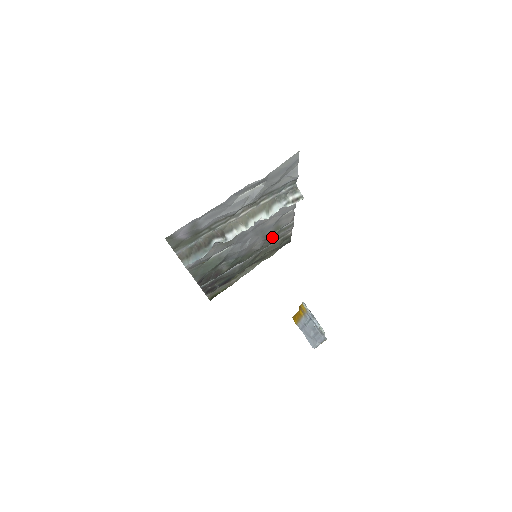
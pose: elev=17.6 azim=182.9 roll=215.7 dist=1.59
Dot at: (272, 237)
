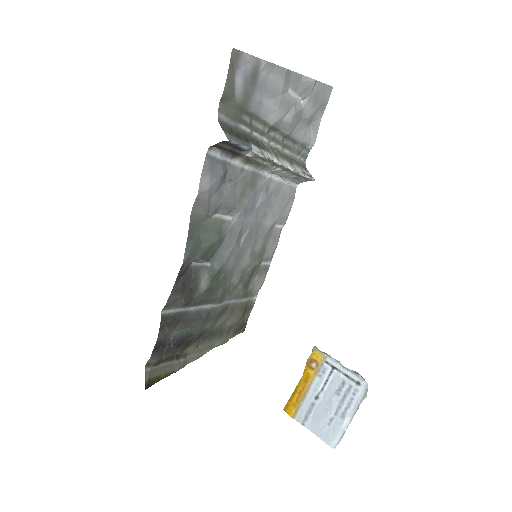
Dot at: (251, 271)
